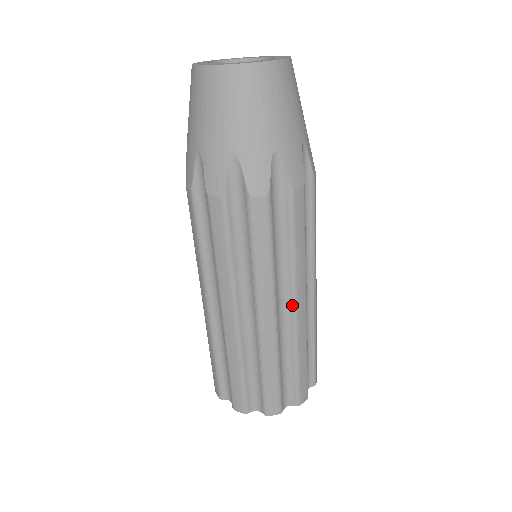
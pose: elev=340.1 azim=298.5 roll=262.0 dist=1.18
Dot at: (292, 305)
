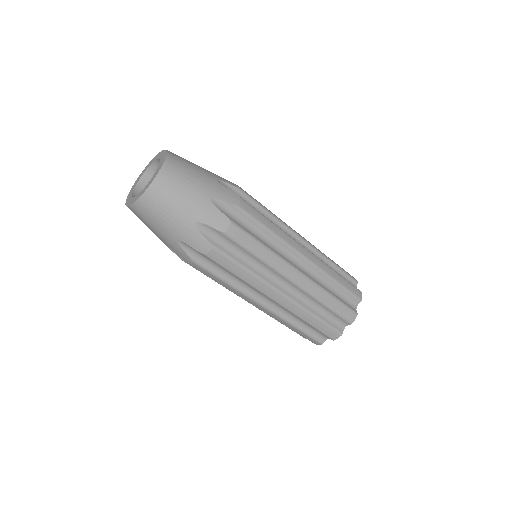
Dot at: (270, 299)
